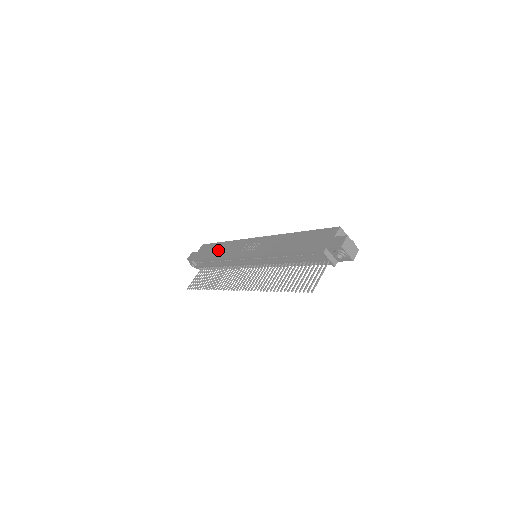
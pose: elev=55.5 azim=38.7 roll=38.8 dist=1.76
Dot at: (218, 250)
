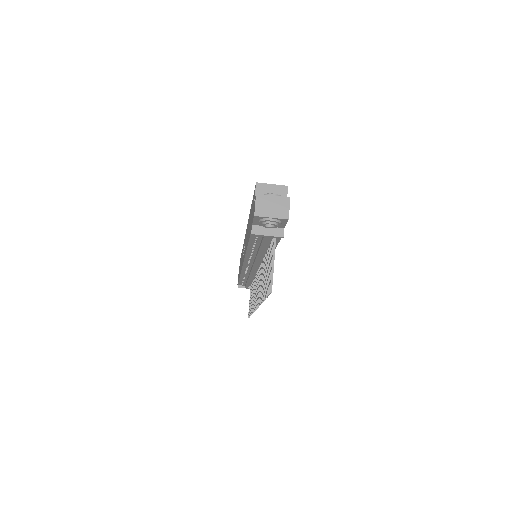
Dot at: occluded
